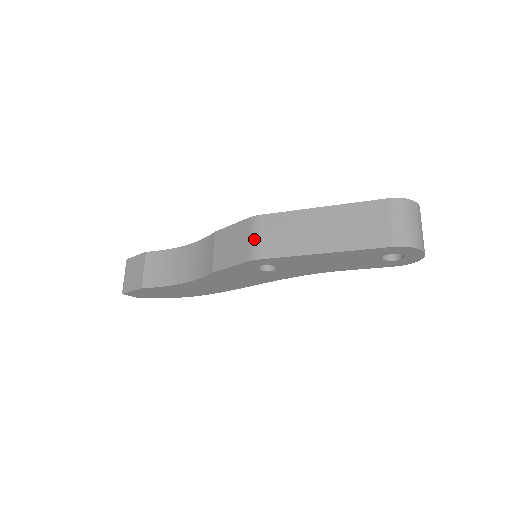
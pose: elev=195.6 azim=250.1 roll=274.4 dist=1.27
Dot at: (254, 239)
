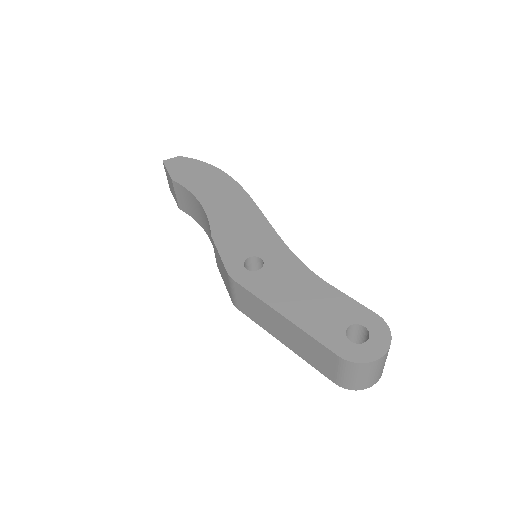
Dot at: (232, 293)
